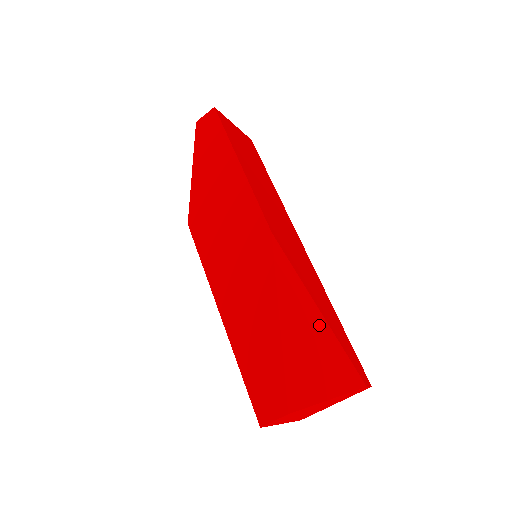
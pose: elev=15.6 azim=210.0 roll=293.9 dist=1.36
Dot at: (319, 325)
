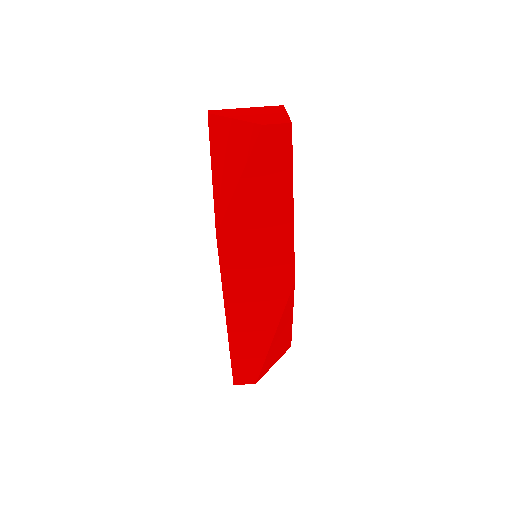
Dot at: (289, 327)
